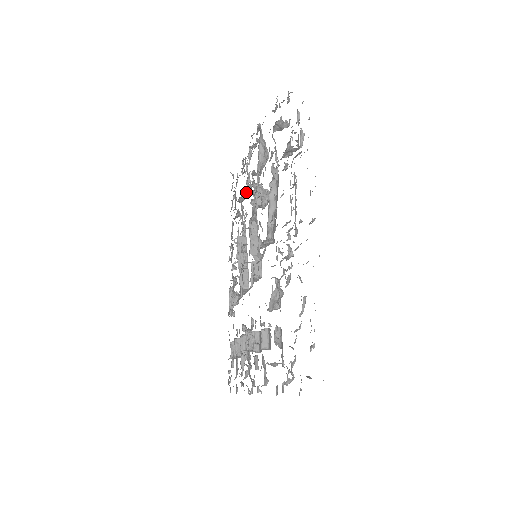
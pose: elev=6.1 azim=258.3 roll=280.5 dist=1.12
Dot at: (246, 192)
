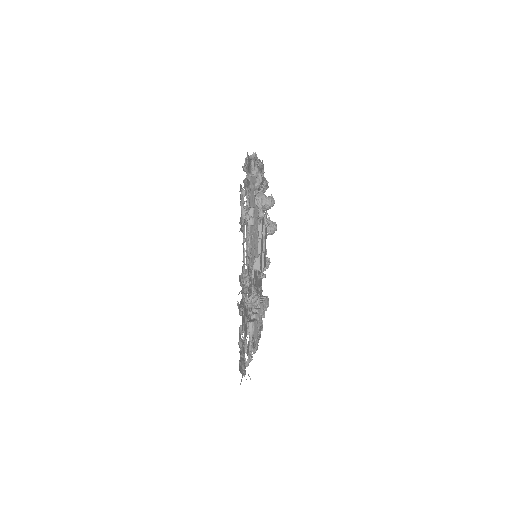
Dot at: occluded
